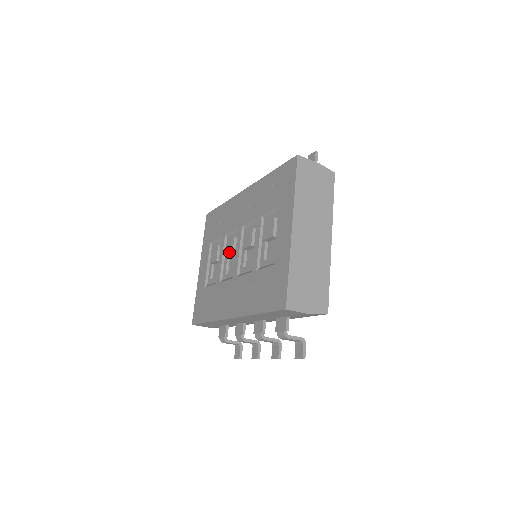
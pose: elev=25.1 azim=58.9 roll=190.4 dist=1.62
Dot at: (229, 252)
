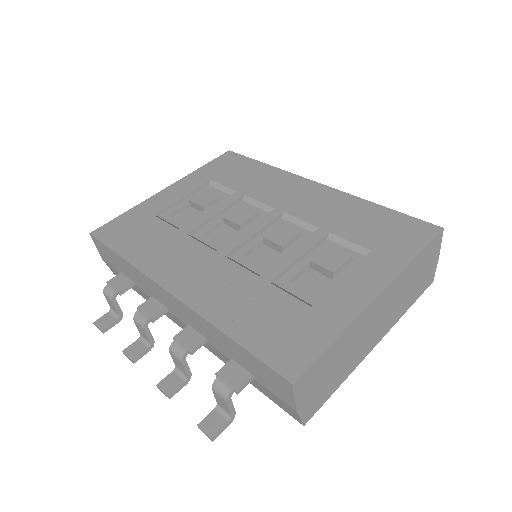
Dot at: (235, 219)
